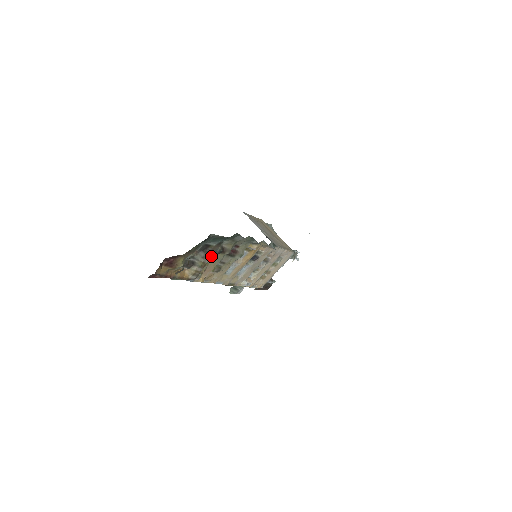
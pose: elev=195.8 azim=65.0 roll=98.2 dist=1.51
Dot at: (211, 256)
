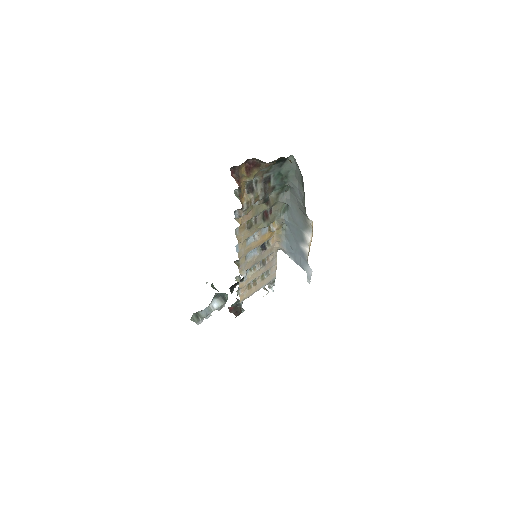
Dot at: (264, 195)
